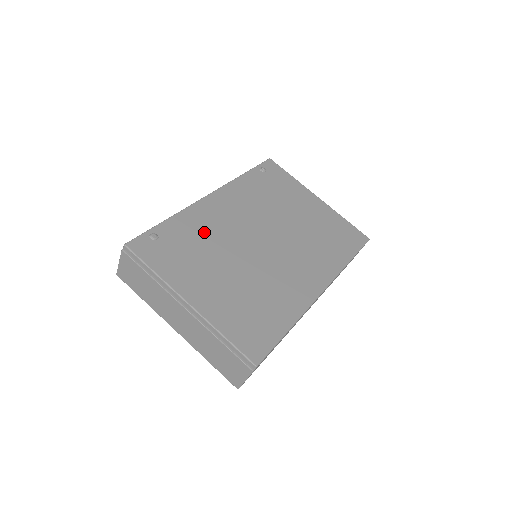
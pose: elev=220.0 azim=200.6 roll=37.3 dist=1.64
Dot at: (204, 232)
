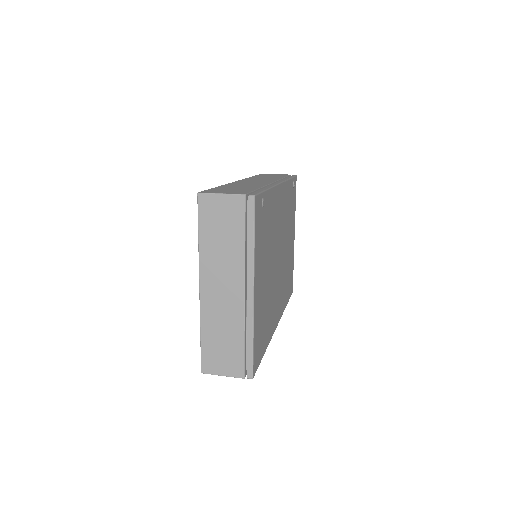
Dot at: (272, 222)
